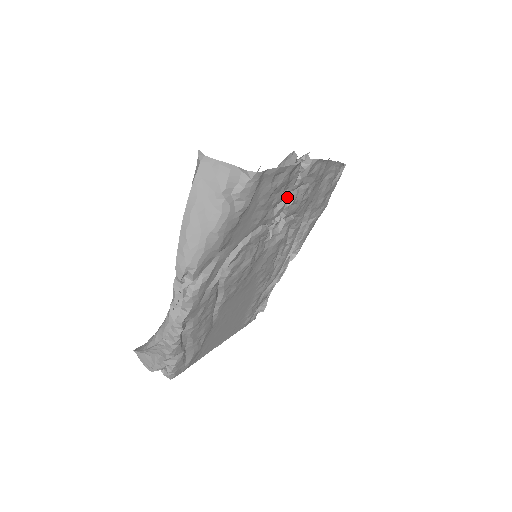
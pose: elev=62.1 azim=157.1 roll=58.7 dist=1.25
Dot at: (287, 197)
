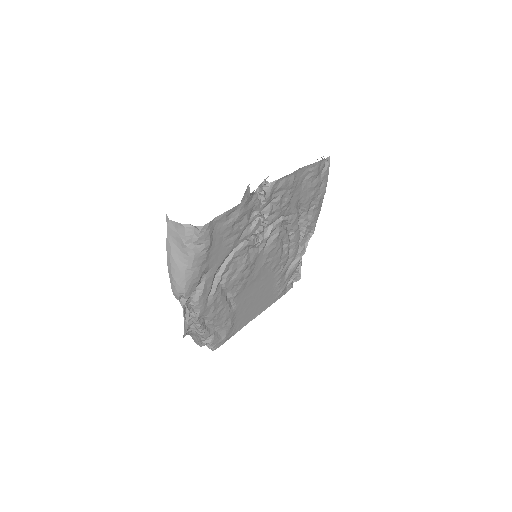
Dot at: (258, 215)
